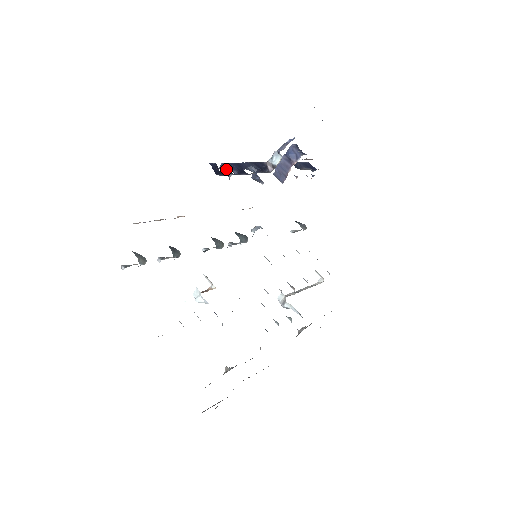
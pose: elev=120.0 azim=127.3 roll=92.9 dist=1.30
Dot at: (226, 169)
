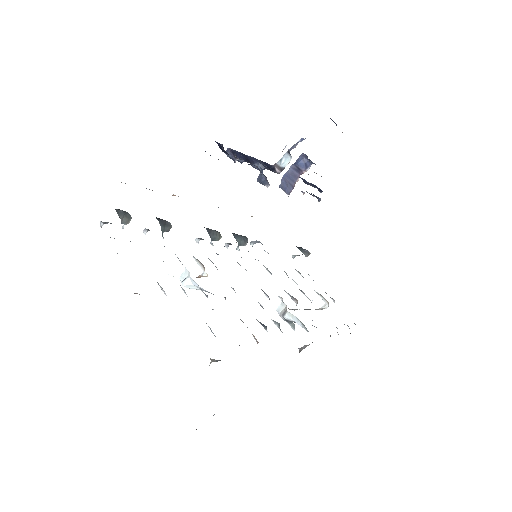
Dot at: (232, 153)
